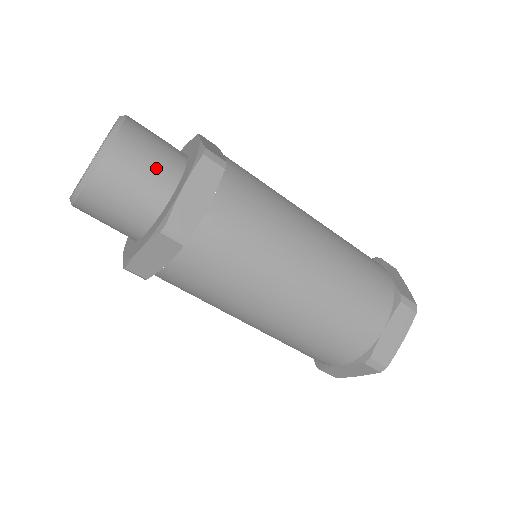
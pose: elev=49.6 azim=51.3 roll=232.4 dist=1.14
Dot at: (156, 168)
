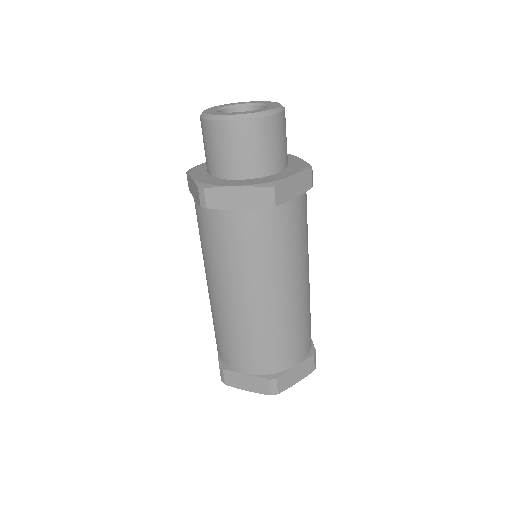
Dot at: (282, 150)
